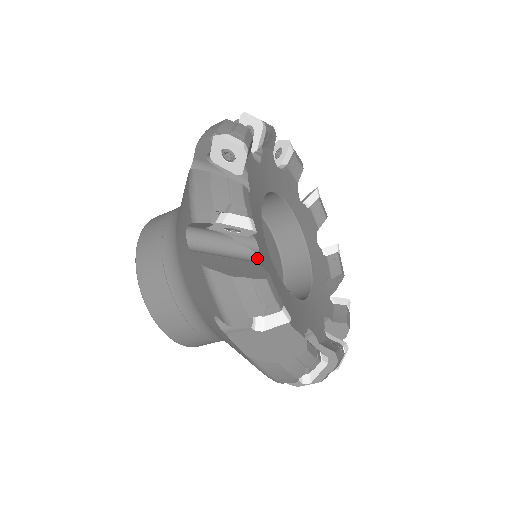
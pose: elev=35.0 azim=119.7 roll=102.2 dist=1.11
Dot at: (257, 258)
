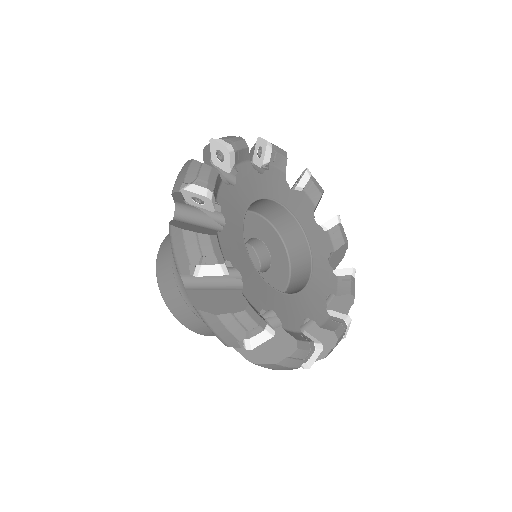
Dot at: (240, 285)
